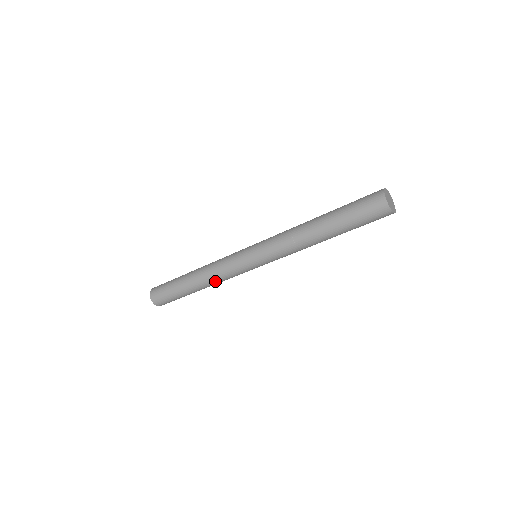
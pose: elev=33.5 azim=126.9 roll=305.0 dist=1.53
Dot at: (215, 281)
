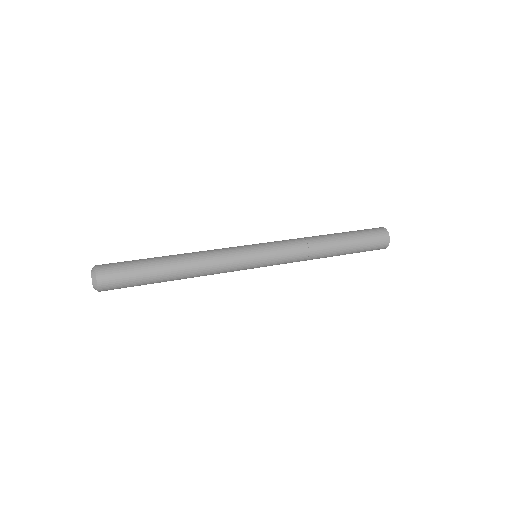
Dot at: (203, 275)
